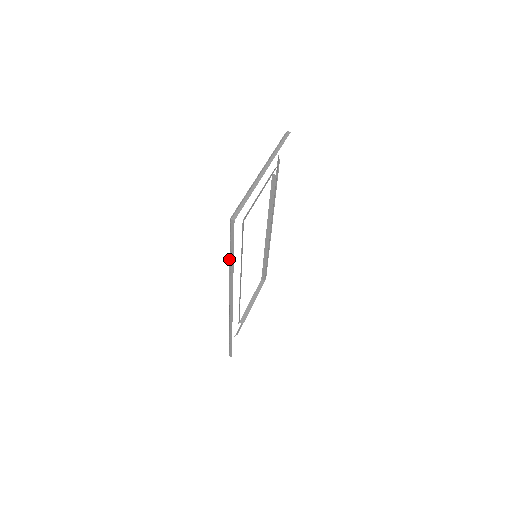
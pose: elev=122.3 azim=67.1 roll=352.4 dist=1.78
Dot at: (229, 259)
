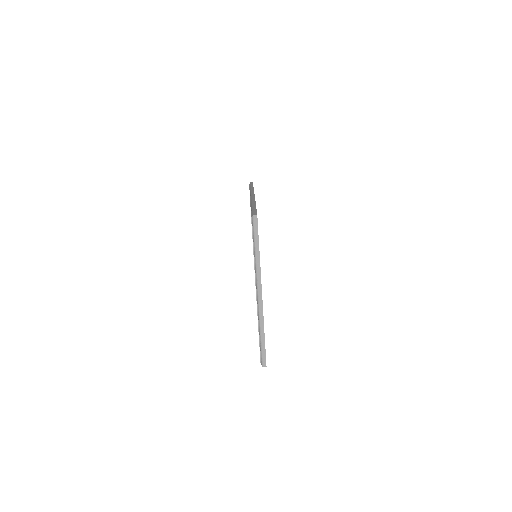
Dot at: occluded
